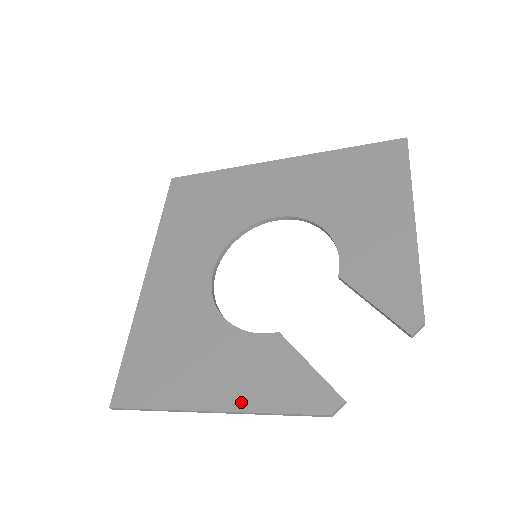
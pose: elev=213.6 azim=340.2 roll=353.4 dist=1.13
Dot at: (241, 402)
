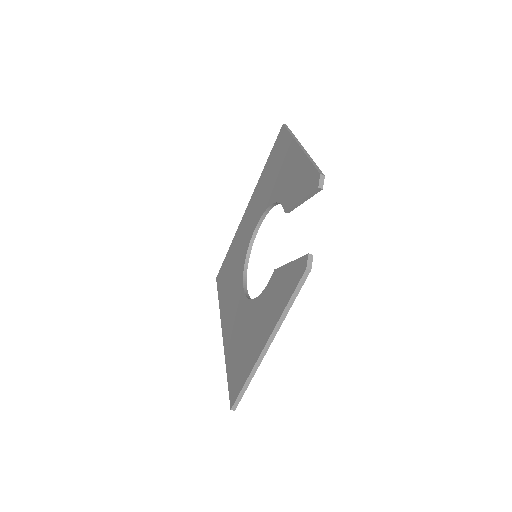
Dot at: (274, 321)
